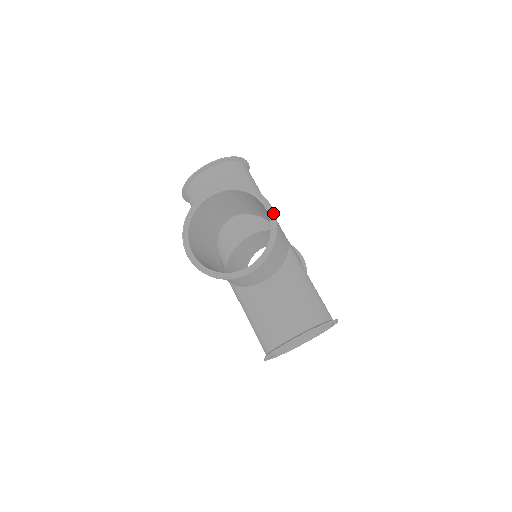
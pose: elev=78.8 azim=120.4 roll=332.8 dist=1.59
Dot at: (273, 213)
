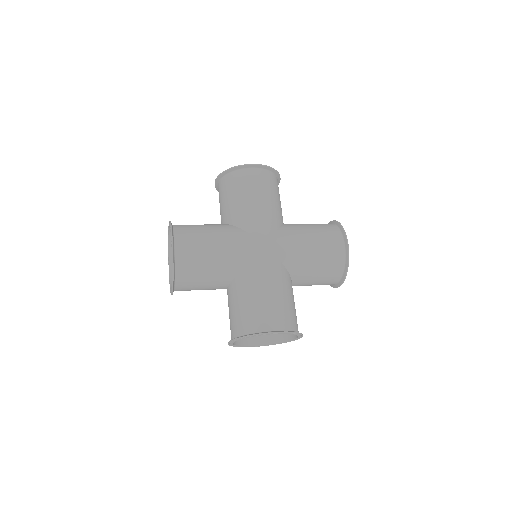
Dot at: (172, 251)
